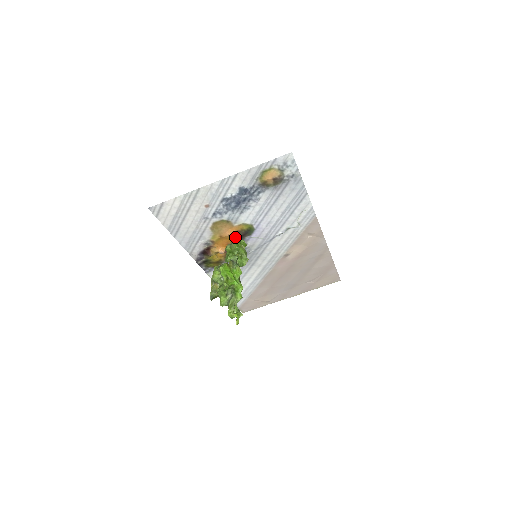
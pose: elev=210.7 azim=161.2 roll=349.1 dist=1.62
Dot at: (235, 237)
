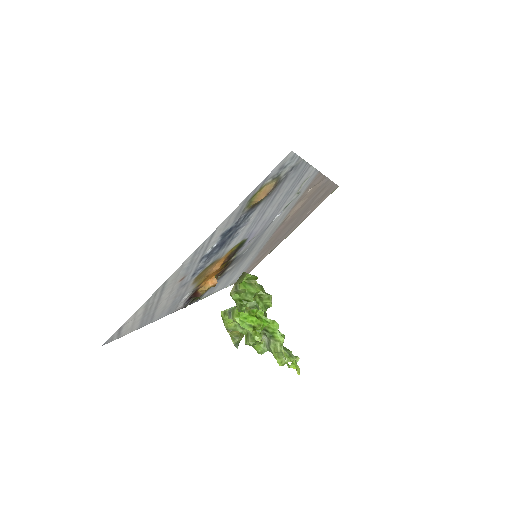
Dot at: (225, 263)
